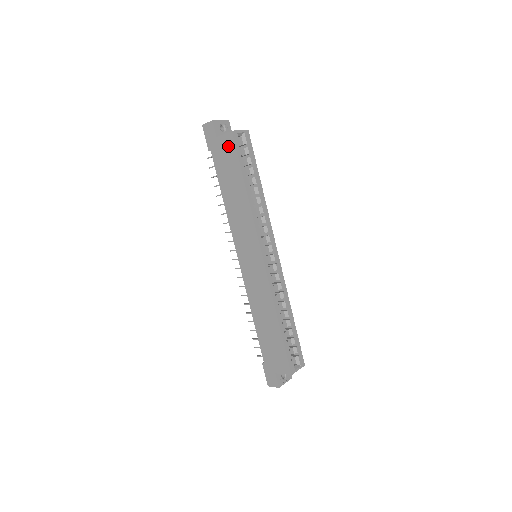
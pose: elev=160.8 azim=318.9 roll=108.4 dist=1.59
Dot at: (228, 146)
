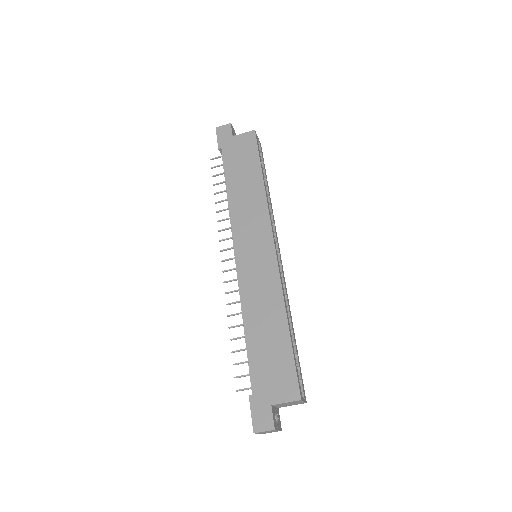
Dot at: (247, 142)
